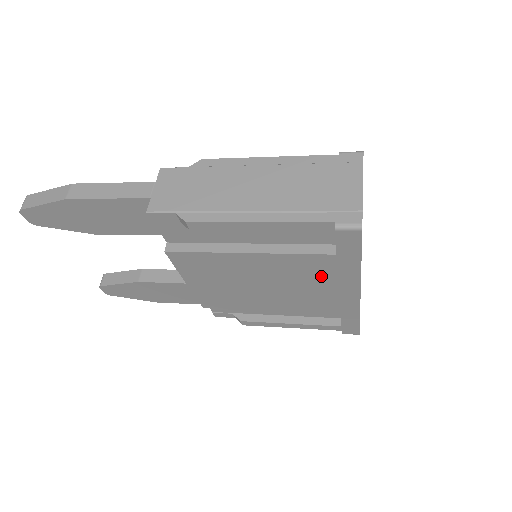
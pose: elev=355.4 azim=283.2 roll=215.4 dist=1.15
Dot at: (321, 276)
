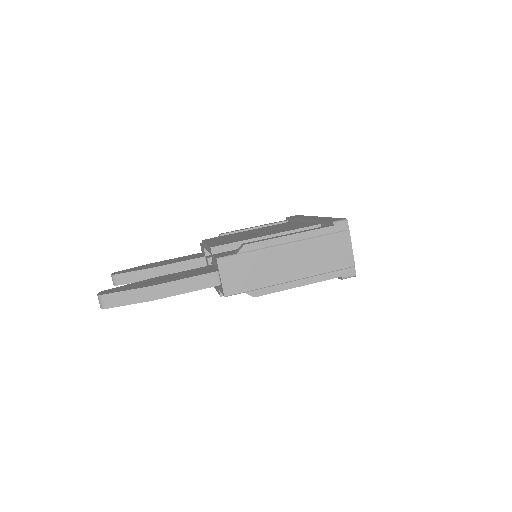
Dot at: occluded
